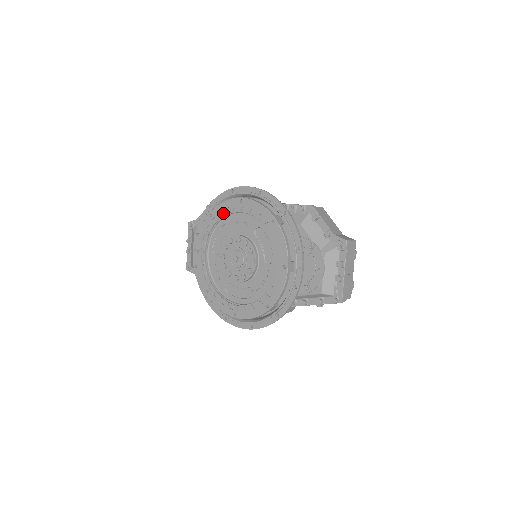
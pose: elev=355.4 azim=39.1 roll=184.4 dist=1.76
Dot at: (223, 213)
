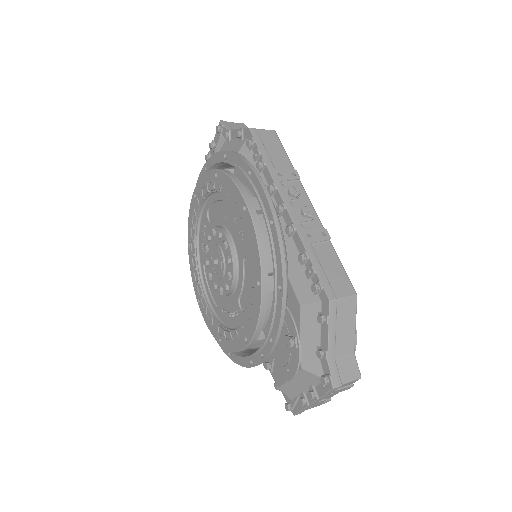
Dot at: (226, 191)
